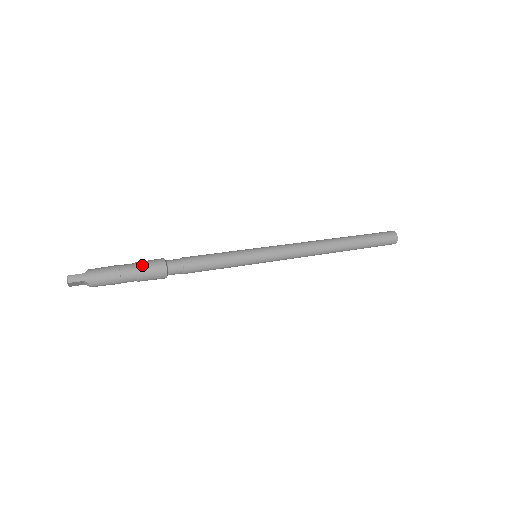
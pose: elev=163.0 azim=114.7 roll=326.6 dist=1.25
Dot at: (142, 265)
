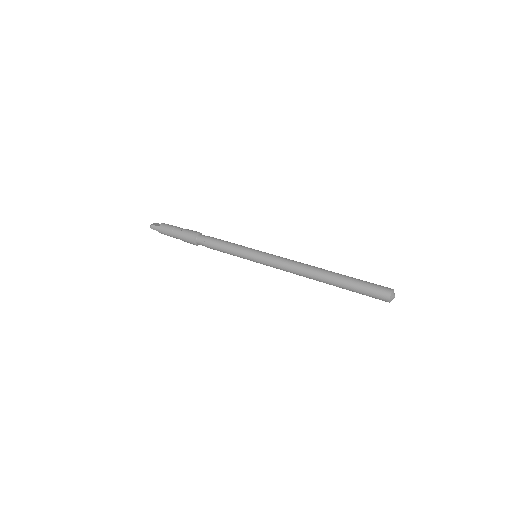
Dot at: (183, 234)
